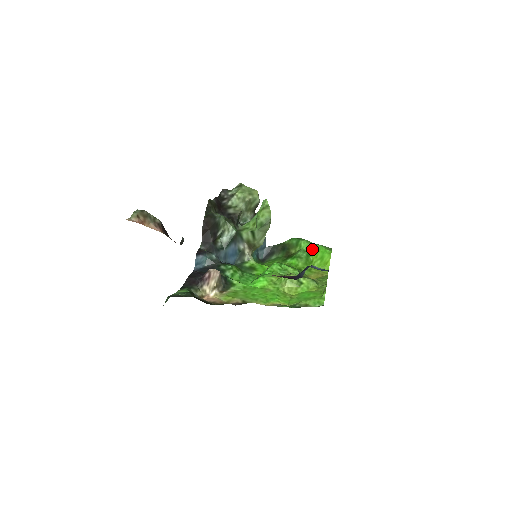
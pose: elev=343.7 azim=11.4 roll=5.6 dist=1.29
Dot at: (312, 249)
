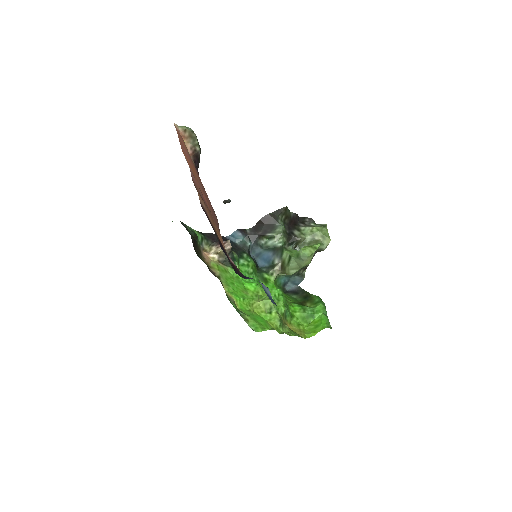
Dot at: (320, 315)
